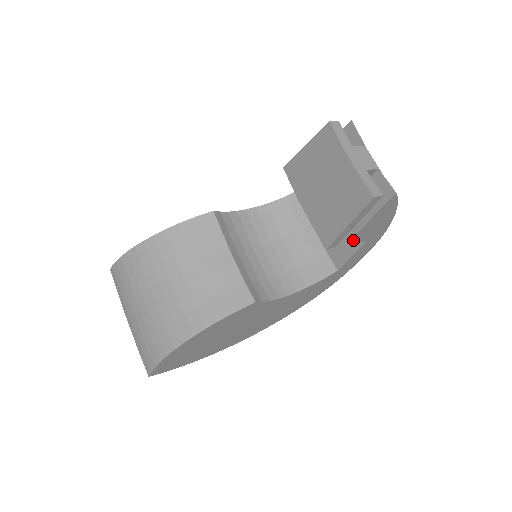
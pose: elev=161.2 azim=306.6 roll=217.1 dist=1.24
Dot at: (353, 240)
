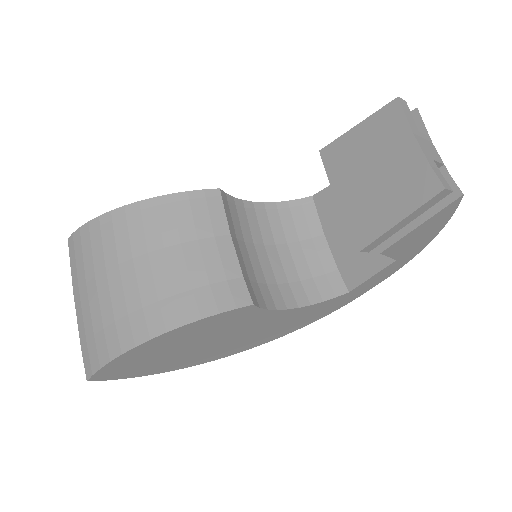
Dot at: (388, 251)
